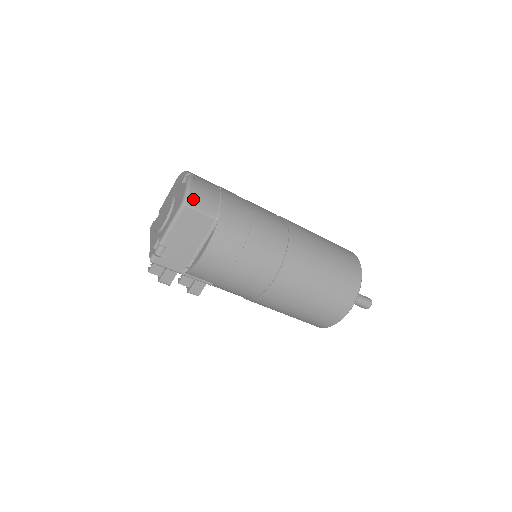
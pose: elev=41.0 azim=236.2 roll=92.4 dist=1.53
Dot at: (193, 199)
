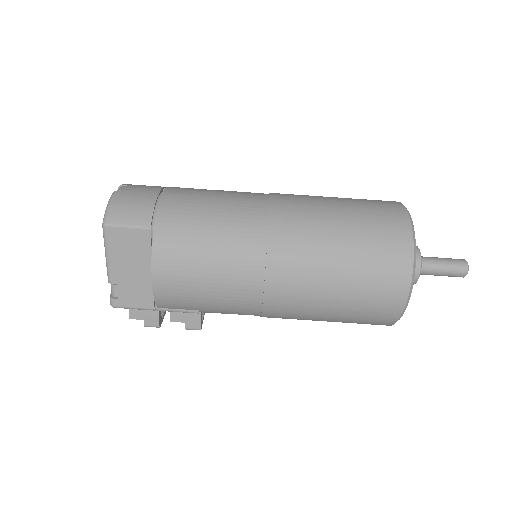
Dot at: (115, 214)
